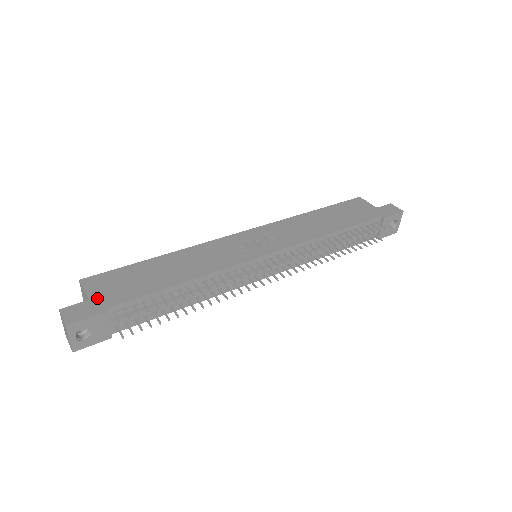
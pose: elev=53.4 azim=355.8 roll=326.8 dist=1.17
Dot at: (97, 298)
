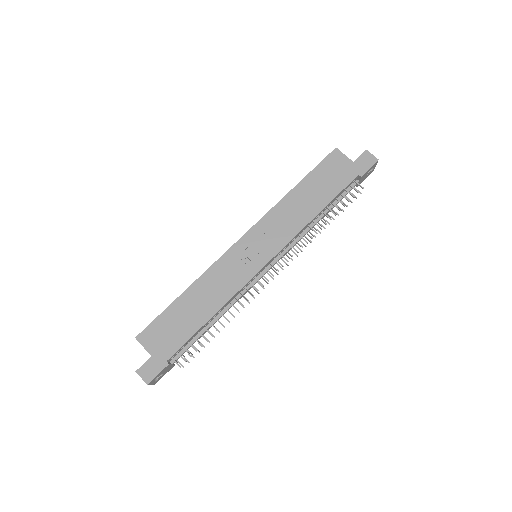
Dot at: (156, 353)
